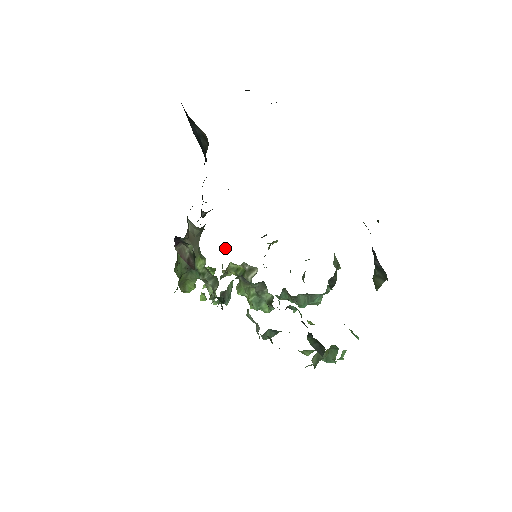
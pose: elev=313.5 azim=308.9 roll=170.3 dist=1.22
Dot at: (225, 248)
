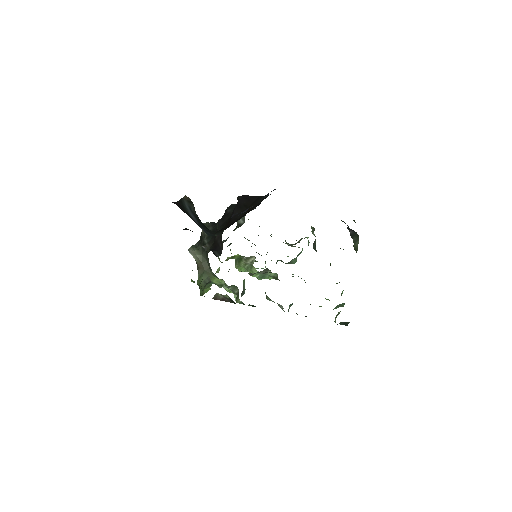
Dot at: occluded
